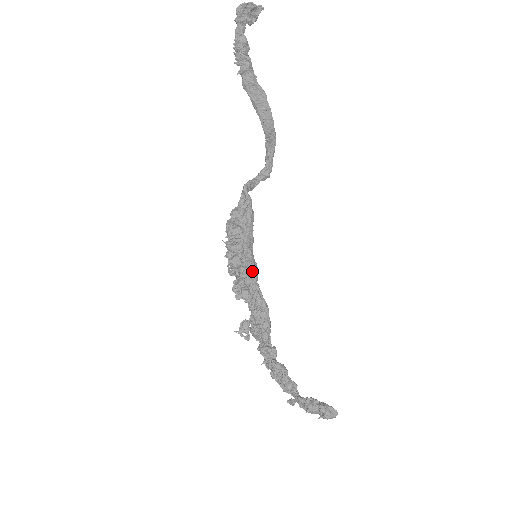
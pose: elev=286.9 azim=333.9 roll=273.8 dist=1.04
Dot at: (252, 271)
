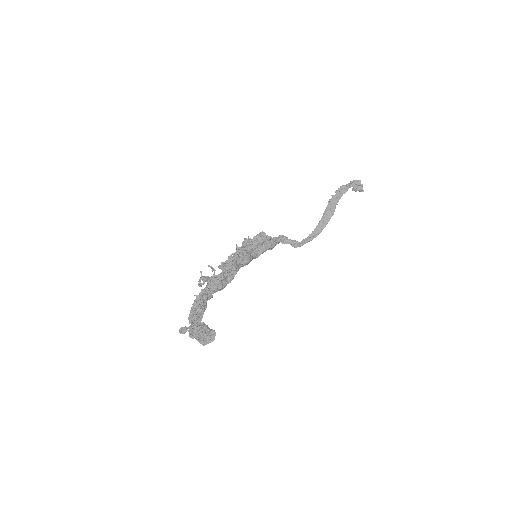
Dot at: (247, 258)
